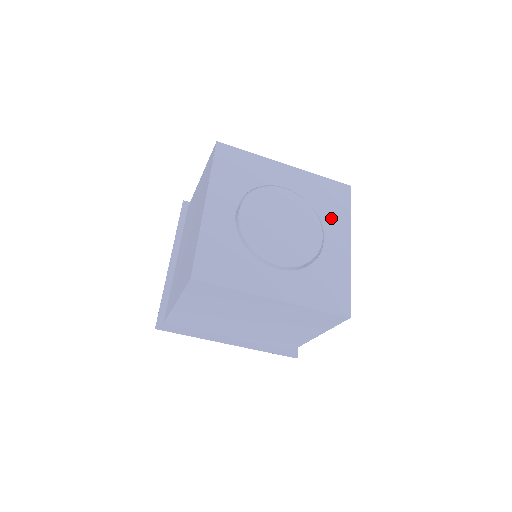
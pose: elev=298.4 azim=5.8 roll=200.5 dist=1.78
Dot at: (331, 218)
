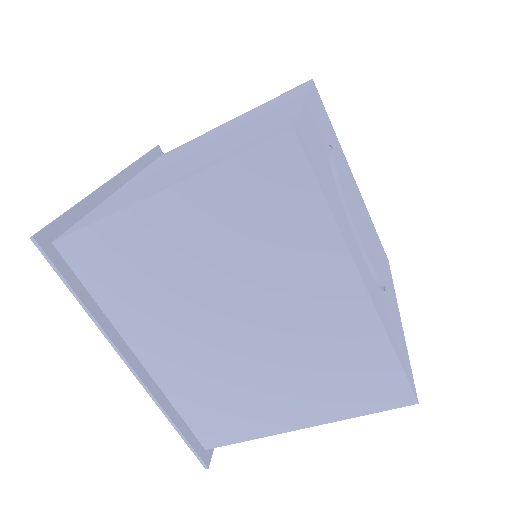
Dot at: (385, 268)
